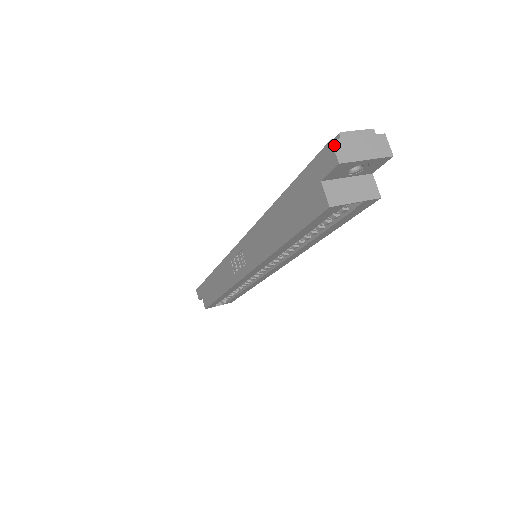
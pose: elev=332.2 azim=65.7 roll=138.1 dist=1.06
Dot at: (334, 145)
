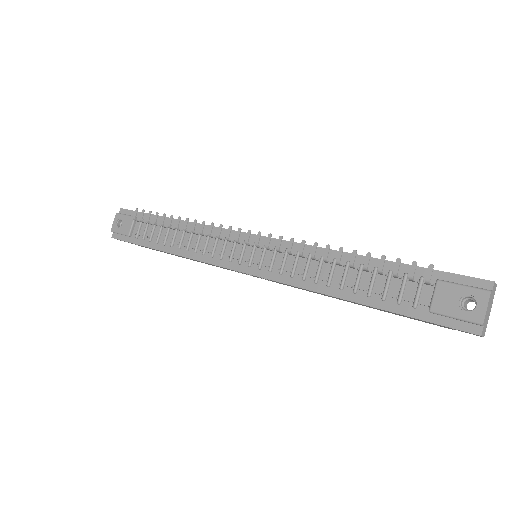
Dot at: (482, 335)
